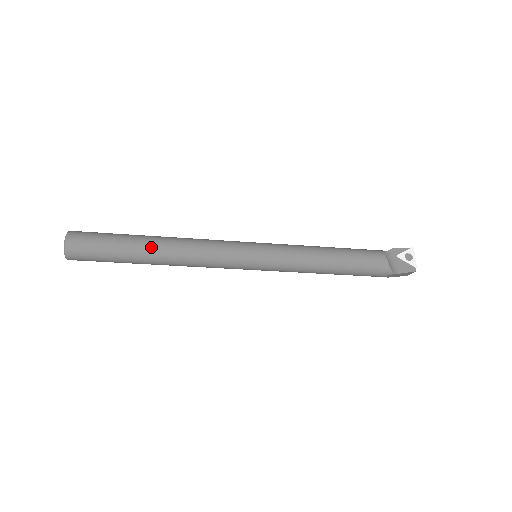
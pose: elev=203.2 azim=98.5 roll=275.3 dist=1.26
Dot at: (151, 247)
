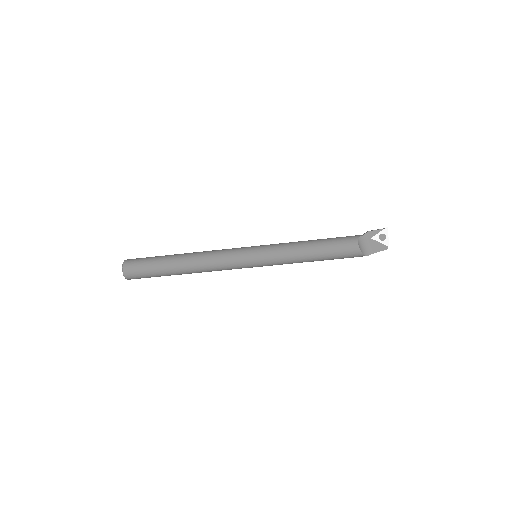
Dot at: (179, 268)
